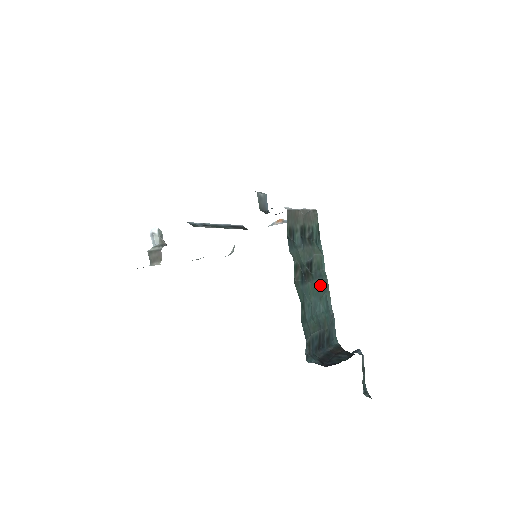
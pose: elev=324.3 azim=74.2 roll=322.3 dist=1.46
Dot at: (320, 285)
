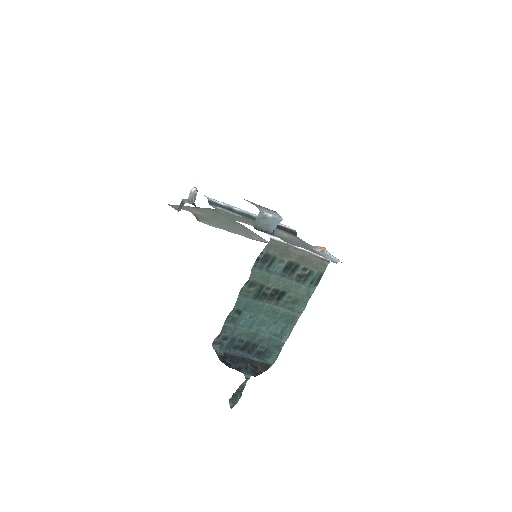
Dot at: (283, 314)
